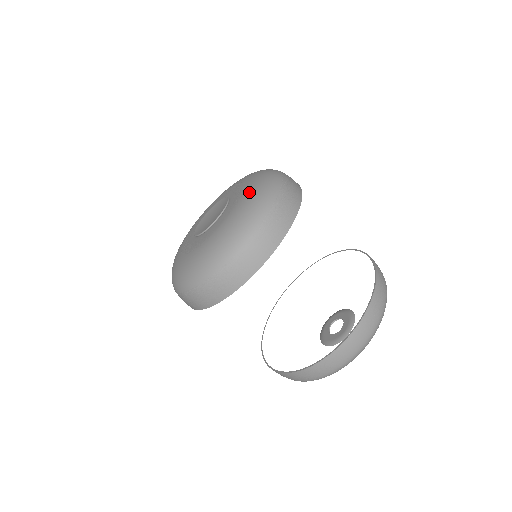
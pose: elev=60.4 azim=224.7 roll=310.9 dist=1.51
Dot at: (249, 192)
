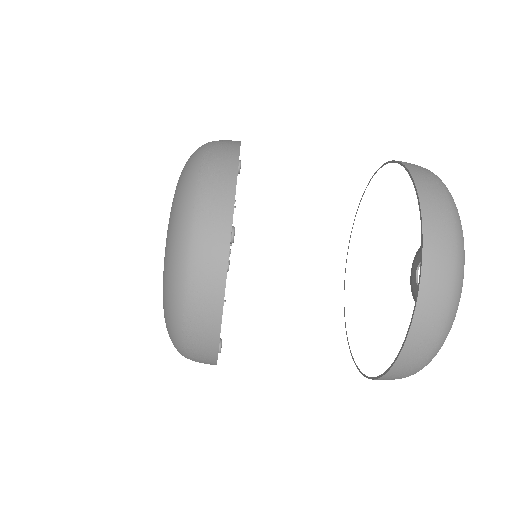
Dot at: (164, 260)
